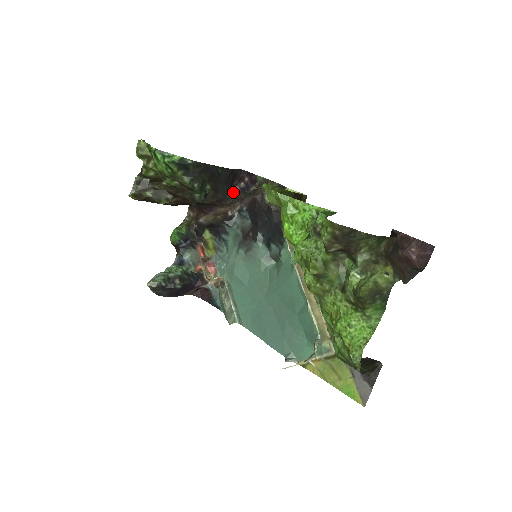
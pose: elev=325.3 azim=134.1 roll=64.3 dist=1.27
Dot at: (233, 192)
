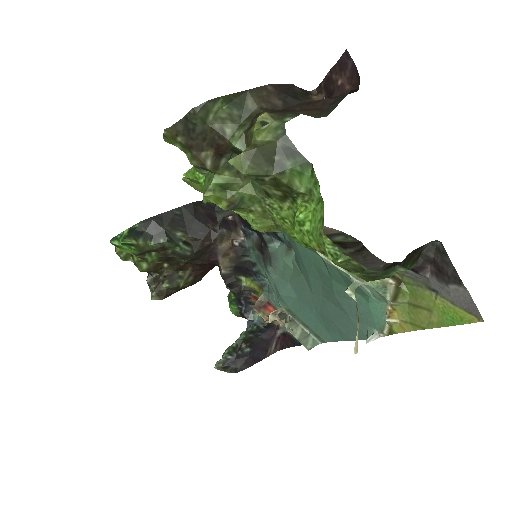
Dot at: (227, 223)
